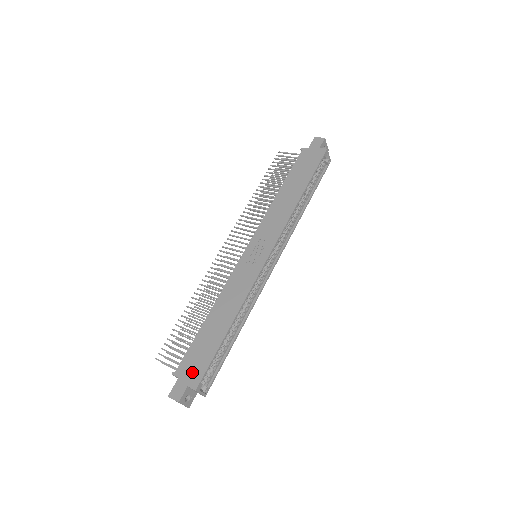
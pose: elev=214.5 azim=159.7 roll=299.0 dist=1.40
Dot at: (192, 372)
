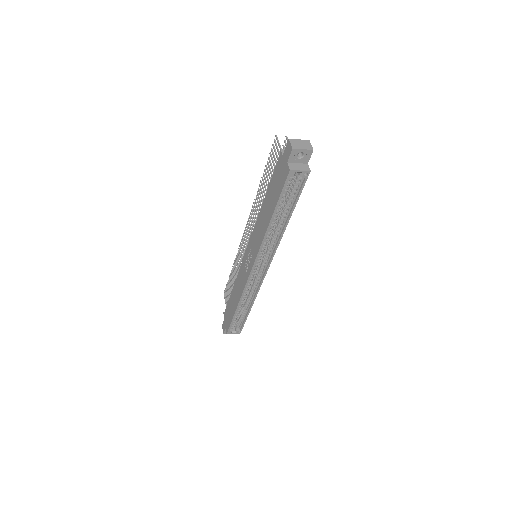
Dot at: (227, 321)
